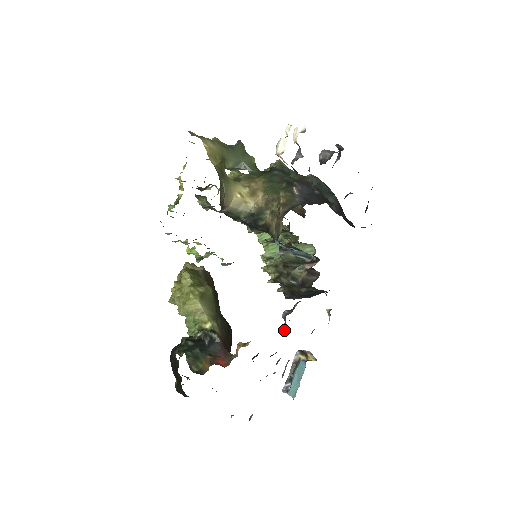
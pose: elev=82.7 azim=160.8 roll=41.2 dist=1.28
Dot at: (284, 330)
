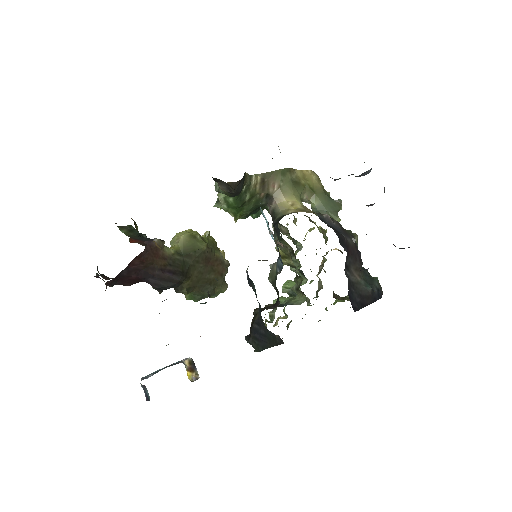
Dot at: occluded
